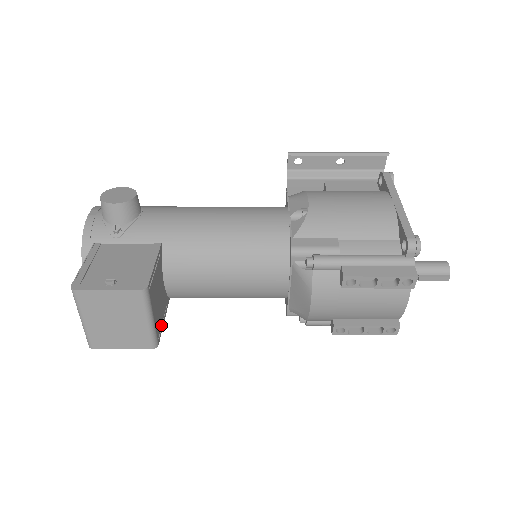
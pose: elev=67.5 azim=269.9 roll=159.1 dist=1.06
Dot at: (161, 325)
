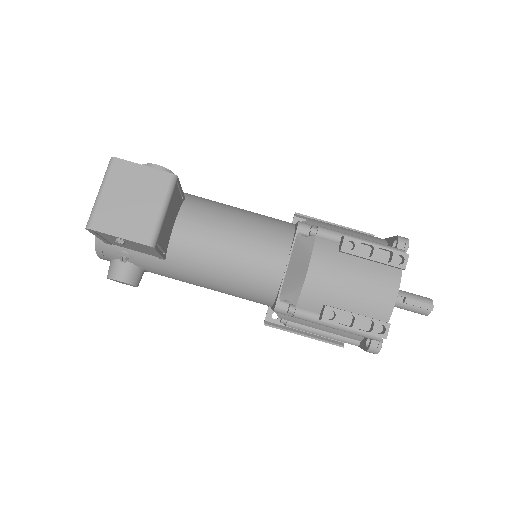
Dot at: (160, 246)
